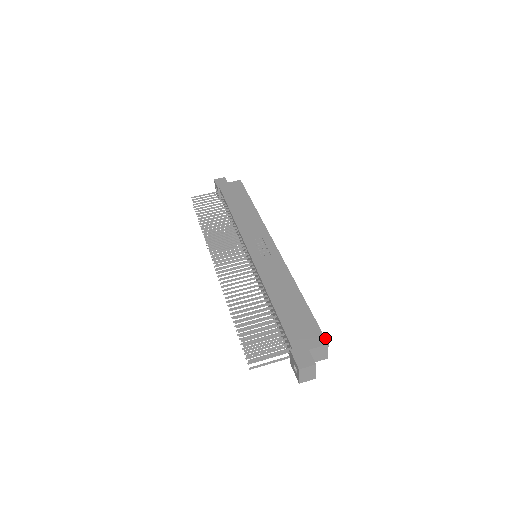
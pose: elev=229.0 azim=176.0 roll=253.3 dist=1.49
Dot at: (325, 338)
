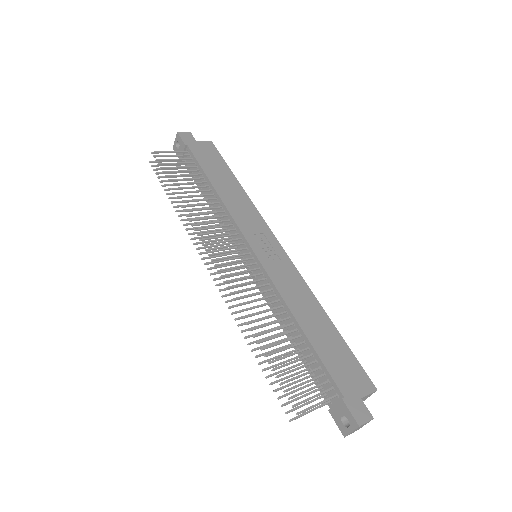
Dot at: (372, 382)
